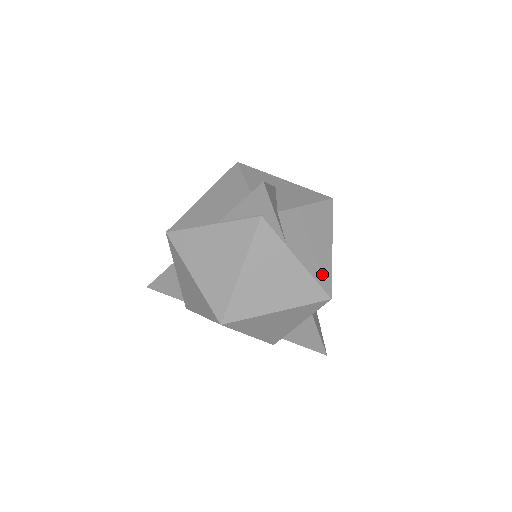
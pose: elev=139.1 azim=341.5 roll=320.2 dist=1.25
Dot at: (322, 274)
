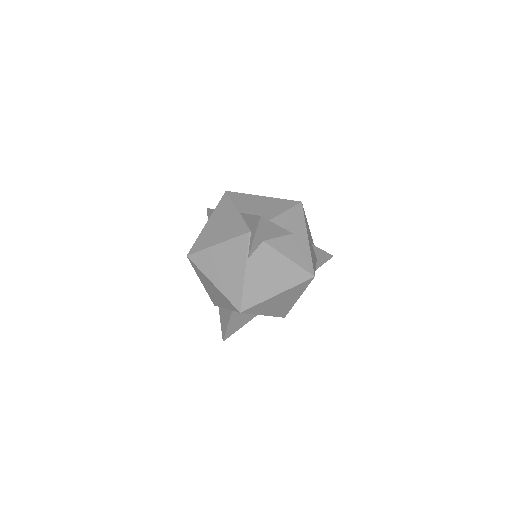
Dot at: (251, 296)
